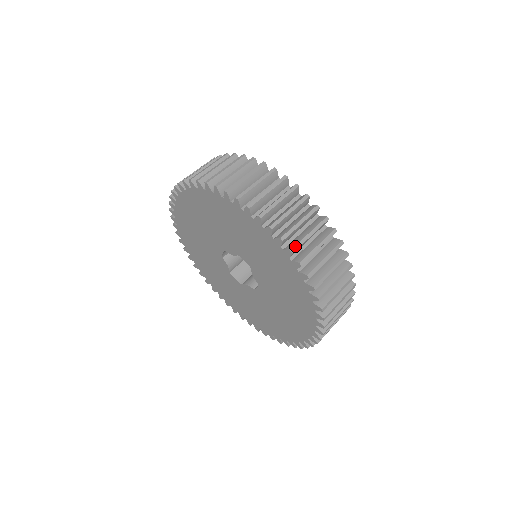
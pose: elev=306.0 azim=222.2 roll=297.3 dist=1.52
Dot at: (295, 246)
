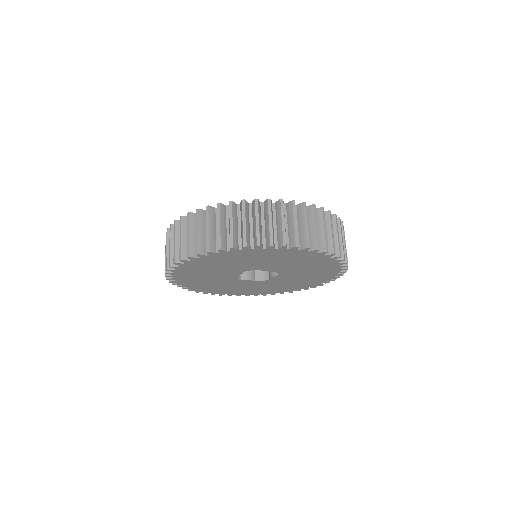
Dot at: occluded
